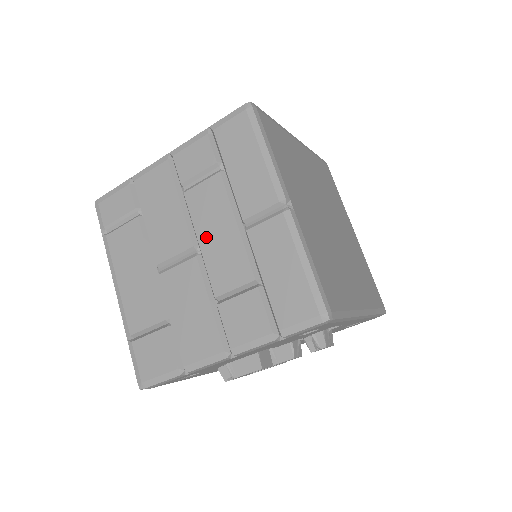
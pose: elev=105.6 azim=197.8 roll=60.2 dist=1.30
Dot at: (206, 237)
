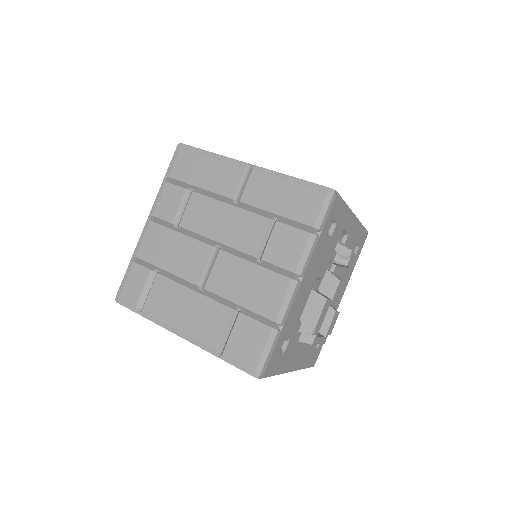
Dot at: (217, 232)
